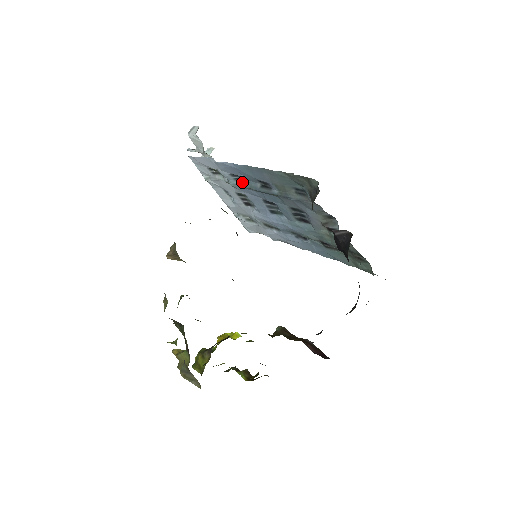
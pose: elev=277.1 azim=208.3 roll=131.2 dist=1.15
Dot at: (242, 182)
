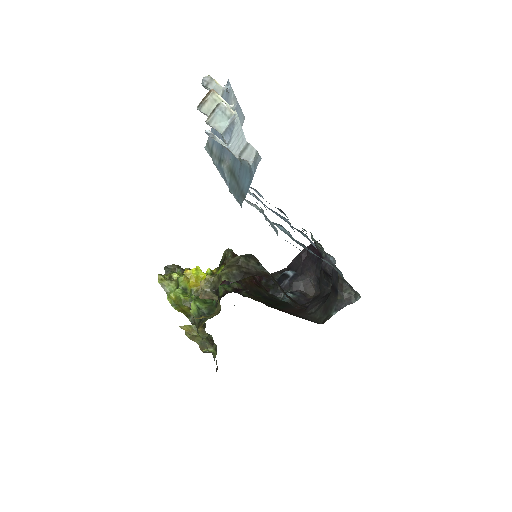
Dot at: (283, 228)
